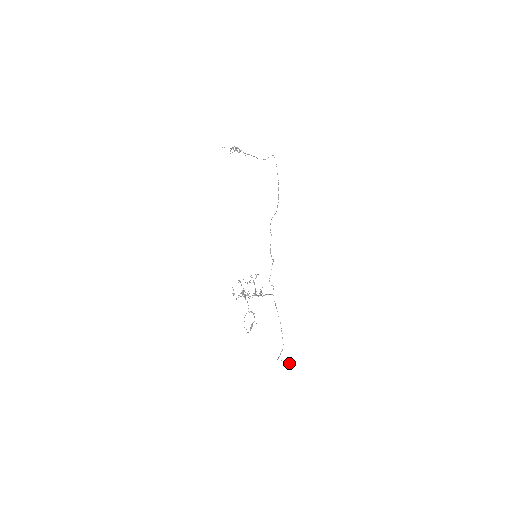
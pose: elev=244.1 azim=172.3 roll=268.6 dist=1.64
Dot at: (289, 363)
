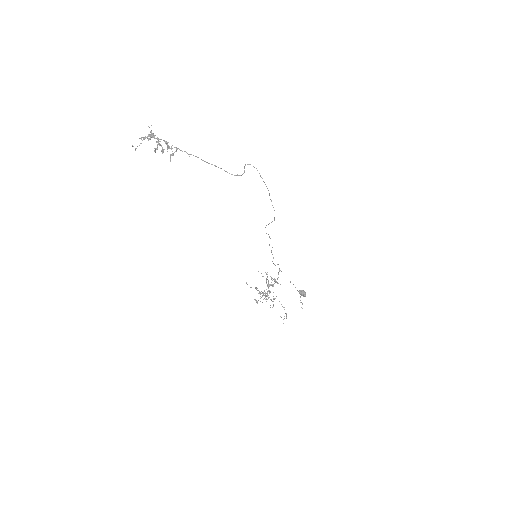
Dot at: (303, 296)
